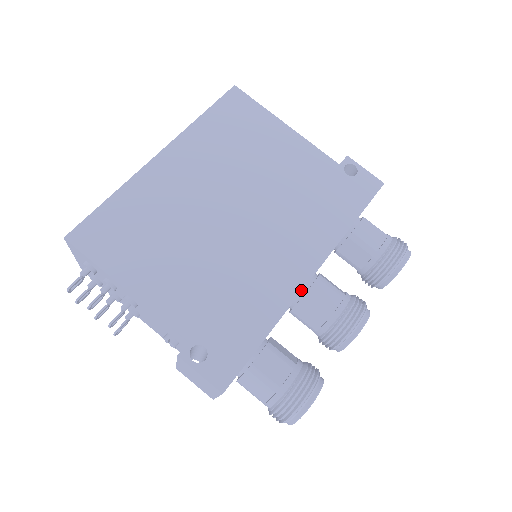
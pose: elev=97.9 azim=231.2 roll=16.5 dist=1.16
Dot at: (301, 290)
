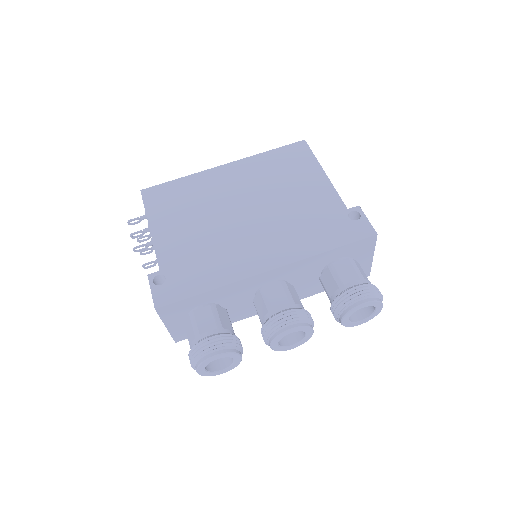
Dot at: (253, 275)
